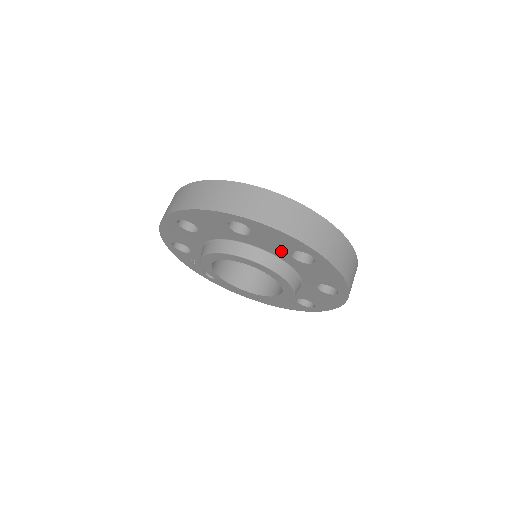
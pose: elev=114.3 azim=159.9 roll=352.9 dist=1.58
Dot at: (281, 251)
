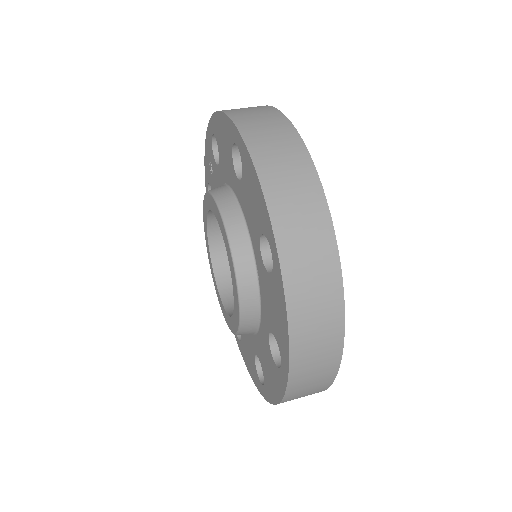
Dot at: (269, 316)
